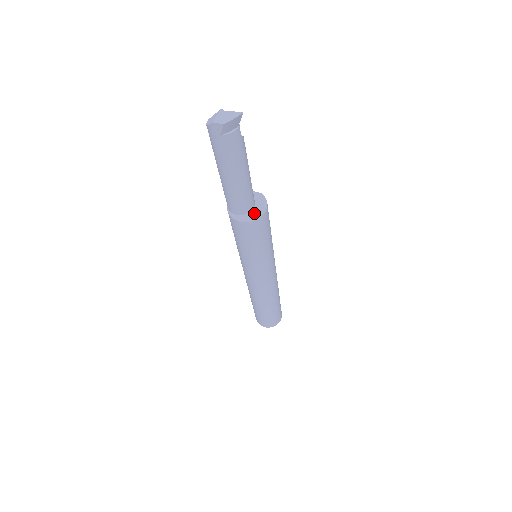
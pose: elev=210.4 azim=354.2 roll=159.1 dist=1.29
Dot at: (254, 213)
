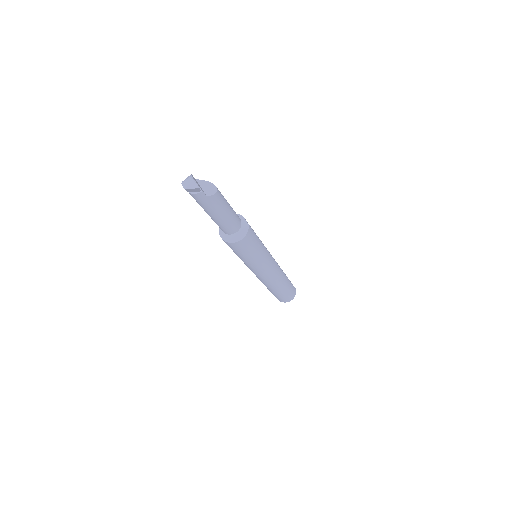
Dot at: (233, 237)
